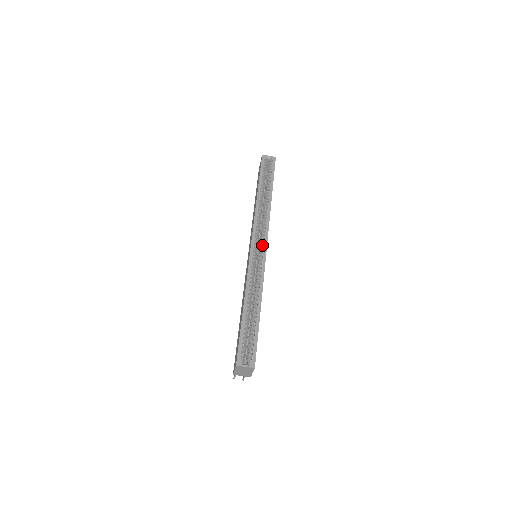
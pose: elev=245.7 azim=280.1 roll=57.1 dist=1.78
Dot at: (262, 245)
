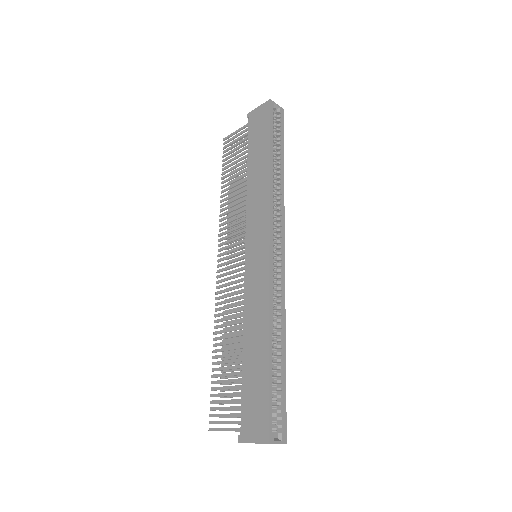
Dot at: (278, 248)
